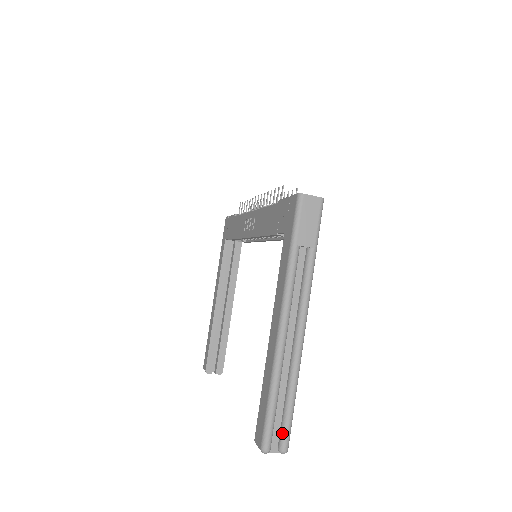
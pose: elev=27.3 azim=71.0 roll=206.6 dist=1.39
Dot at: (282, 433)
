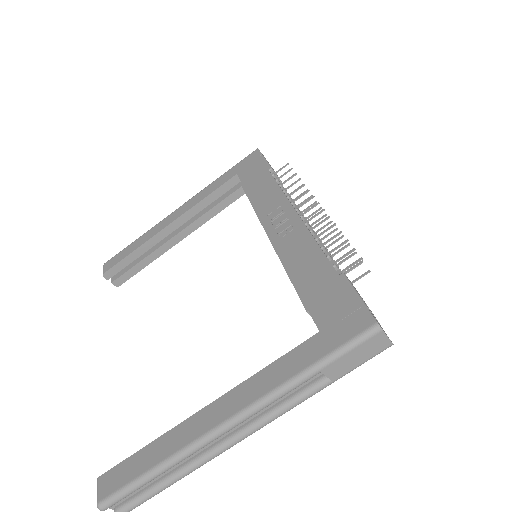
Dot at: (132, 501)
